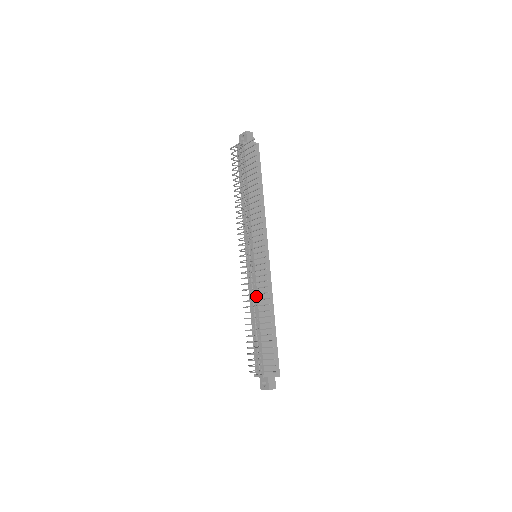
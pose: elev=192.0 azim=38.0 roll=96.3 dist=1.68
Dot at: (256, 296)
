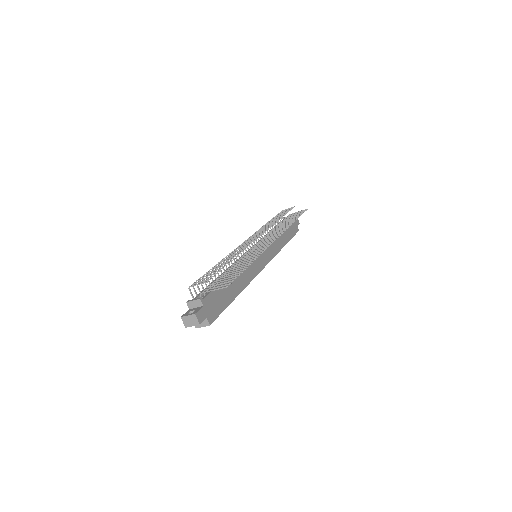
Dot at: occluded
